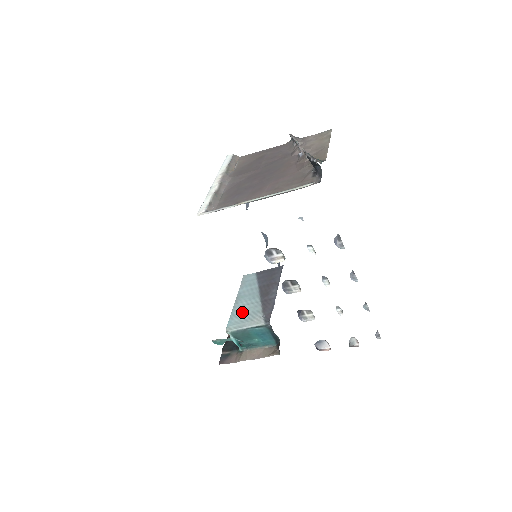
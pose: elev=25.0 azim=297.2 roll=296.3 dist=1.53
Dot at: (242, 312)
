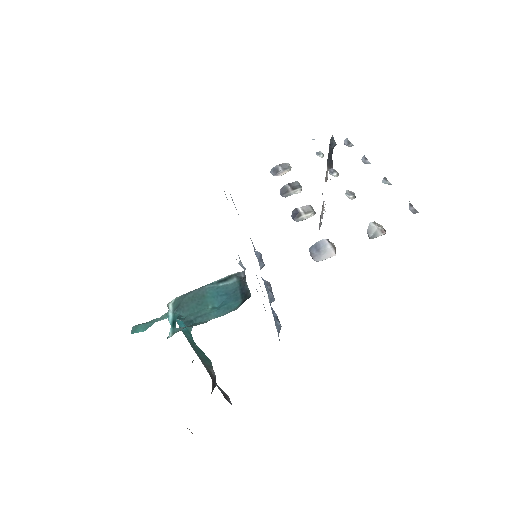
Dot at: occluded
